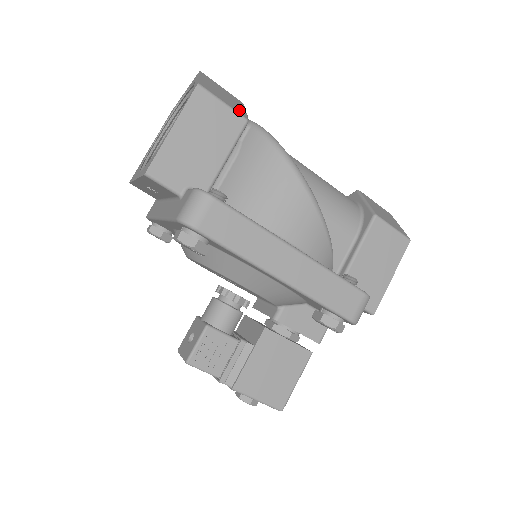
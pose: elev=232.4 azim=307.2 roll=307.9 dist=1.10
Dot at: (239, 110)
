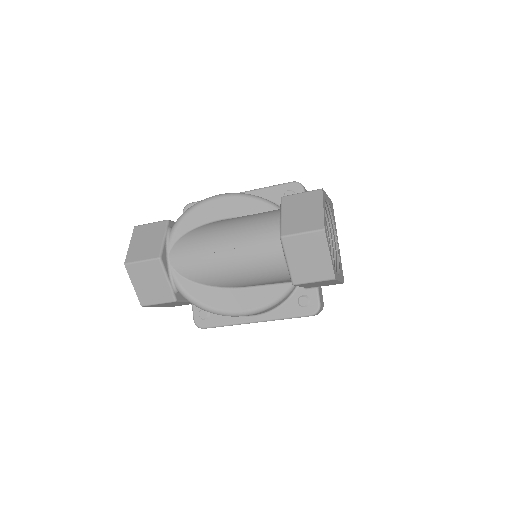
Dot at: (166, 294)
